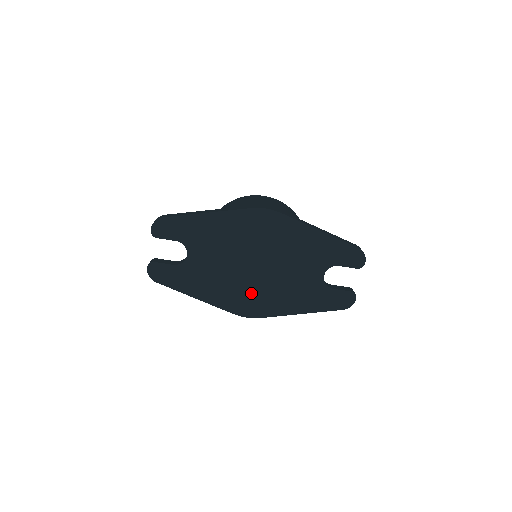
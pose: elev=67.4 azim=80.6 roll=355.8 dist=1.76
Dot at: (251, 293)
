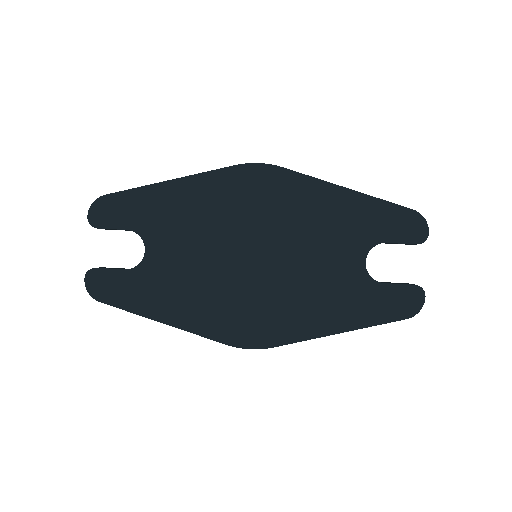
Dot at: (251, 305)
